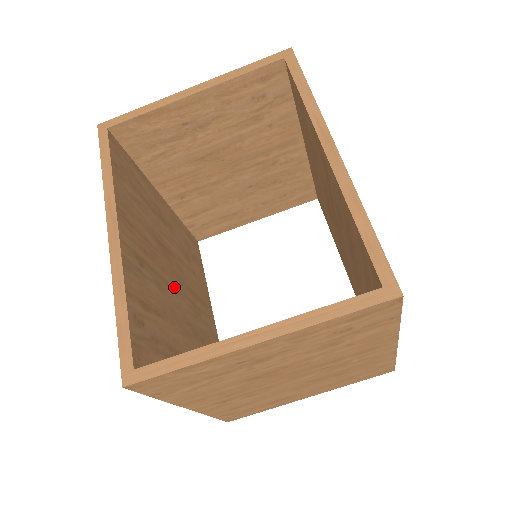
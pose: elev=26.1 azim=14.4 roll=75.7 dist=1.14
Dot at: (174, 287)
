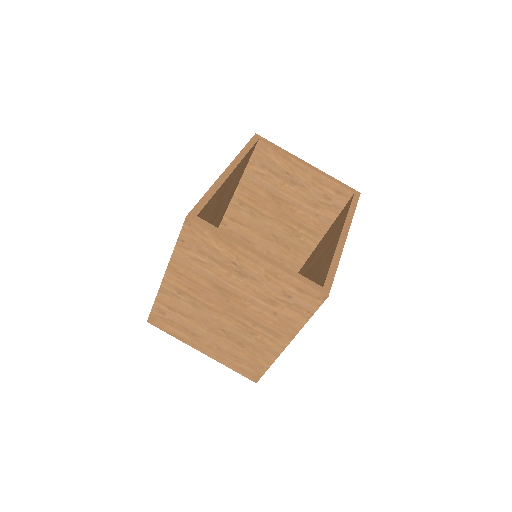
Dot at: occluded
